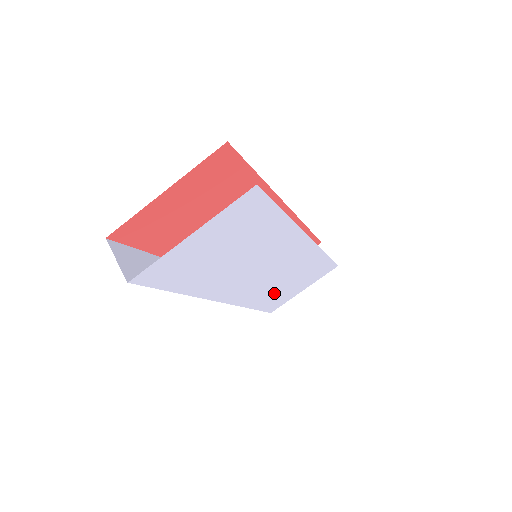
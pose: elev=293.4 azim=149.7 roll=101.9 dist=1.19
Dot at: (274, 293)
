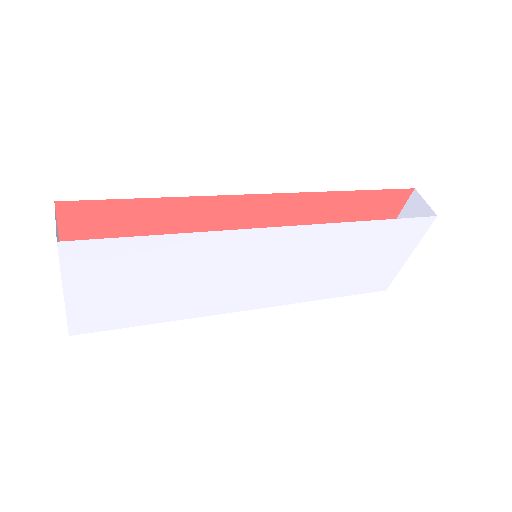
Dot at: (340, 278)
